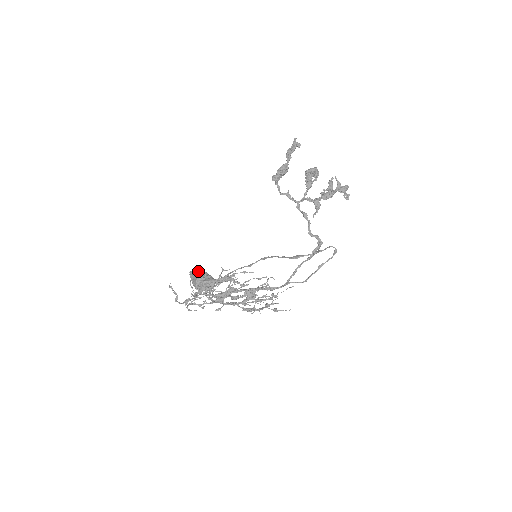
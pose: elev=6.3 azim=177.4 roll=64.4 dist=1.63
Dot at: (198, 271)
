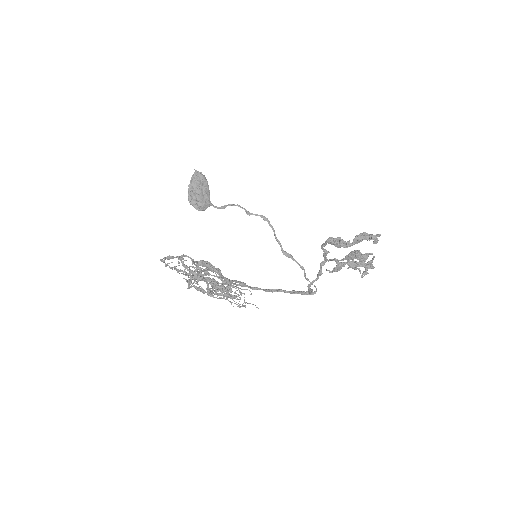
Dot at: (202, 180)
